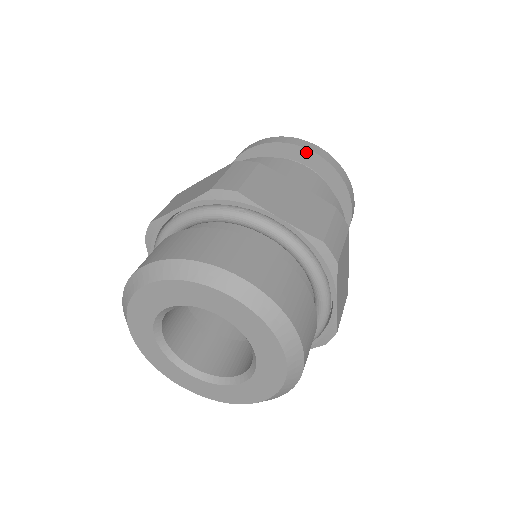
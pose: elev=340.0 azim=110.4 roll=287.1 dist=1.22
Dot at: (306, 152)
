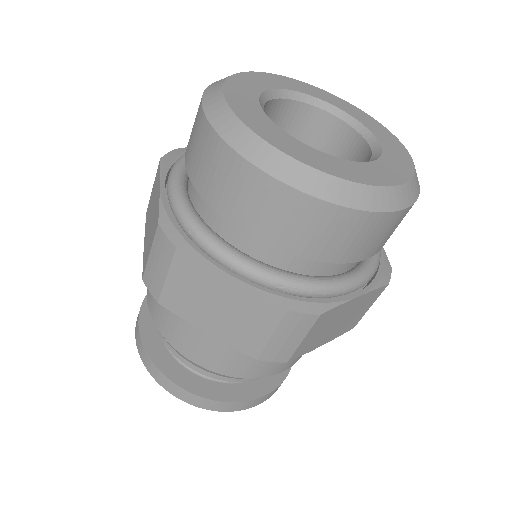
Dot at: occluded
